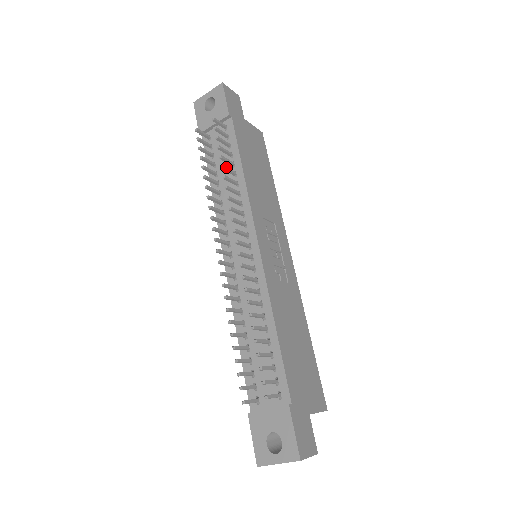
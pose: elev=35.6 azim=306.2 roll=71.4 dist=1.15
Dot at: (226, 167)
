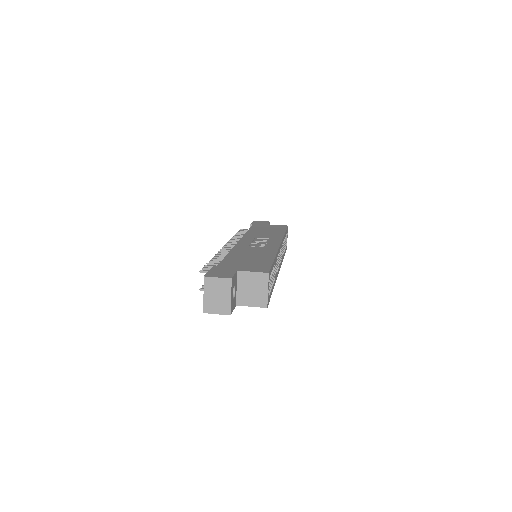
Dot at: (237, 235)
